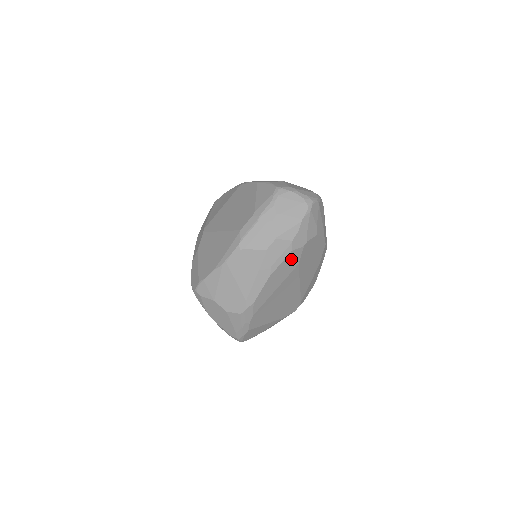
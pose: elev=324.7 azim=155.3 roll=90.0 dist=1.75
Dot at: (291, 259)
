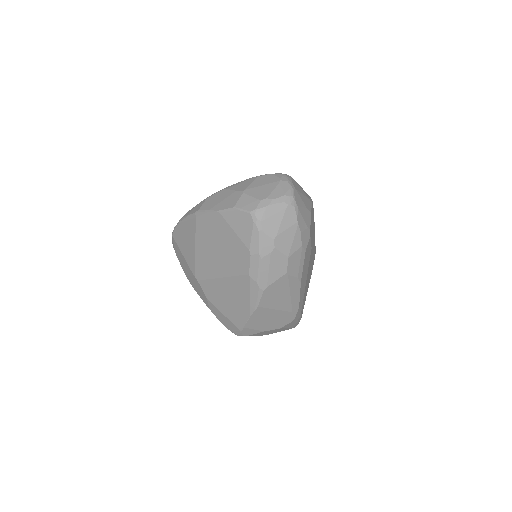
Dot at: (307, 254)
